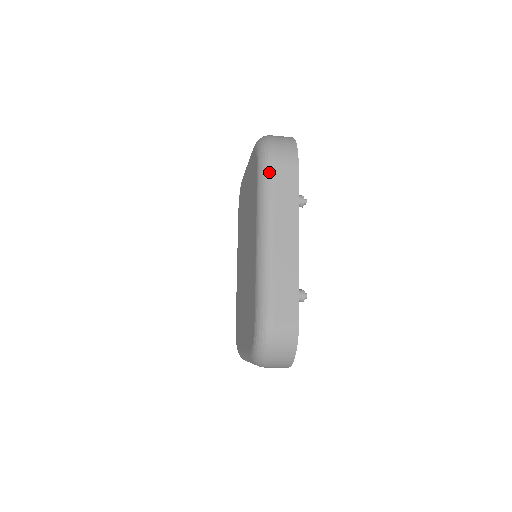
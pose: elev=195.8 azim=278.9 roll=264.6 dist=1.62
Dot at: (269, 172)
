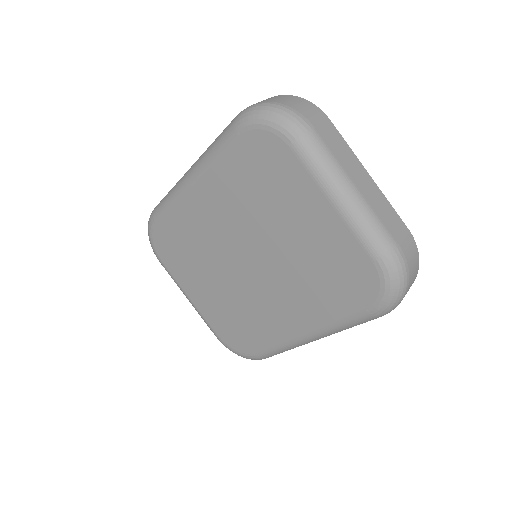
Dot at: occluded
